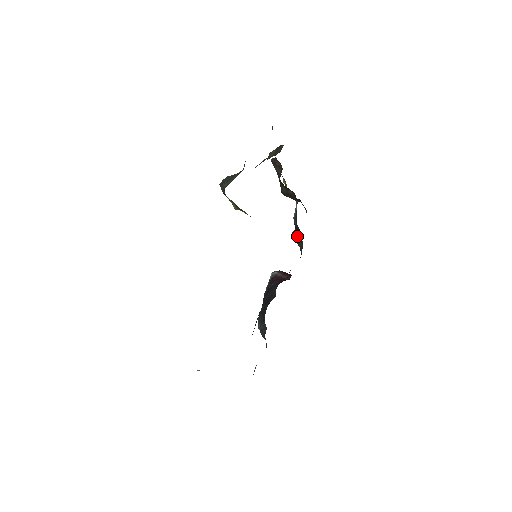
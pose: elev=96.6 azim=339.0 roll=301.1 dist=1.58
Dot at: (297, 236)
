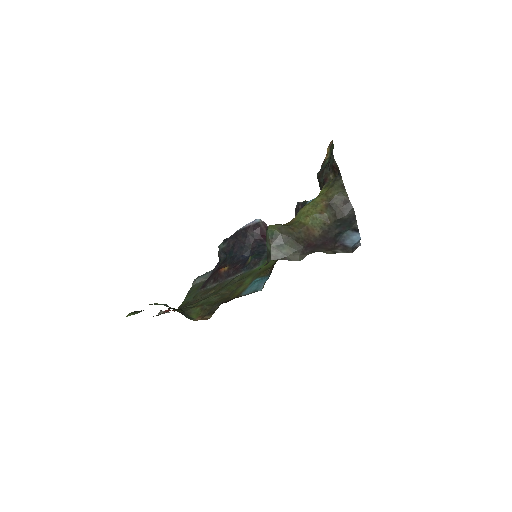
Dot at: occluded
